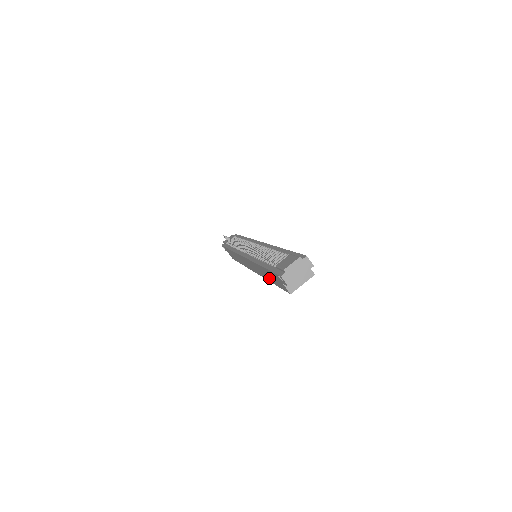
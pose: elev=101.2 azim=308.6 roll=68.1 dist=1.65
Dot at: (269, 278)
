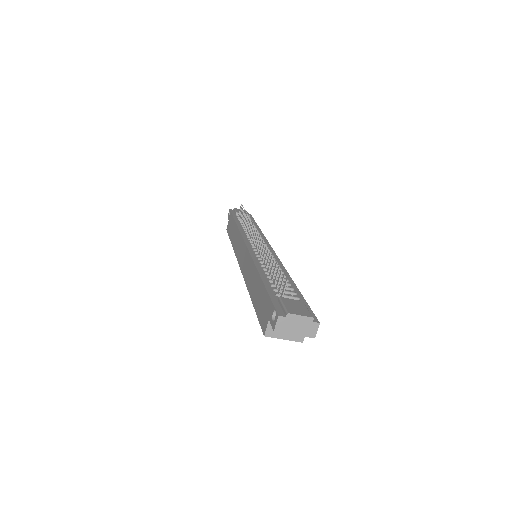
Dot at: (254, 294)
